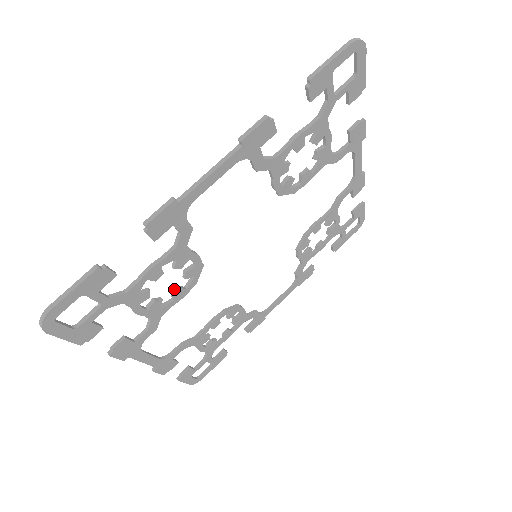
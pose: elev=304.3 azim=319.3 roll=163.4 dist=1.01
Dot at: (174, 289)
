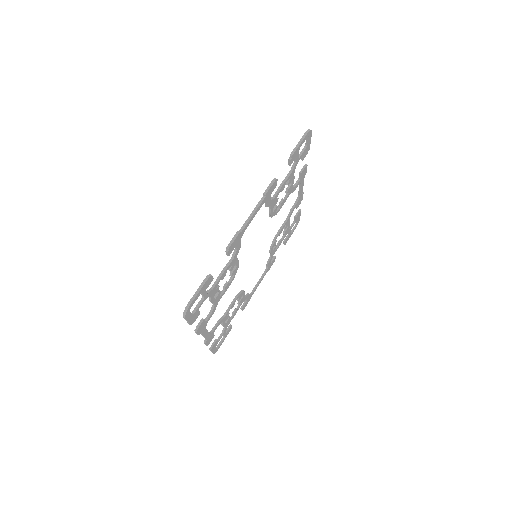
Dot at: (225, 284)
